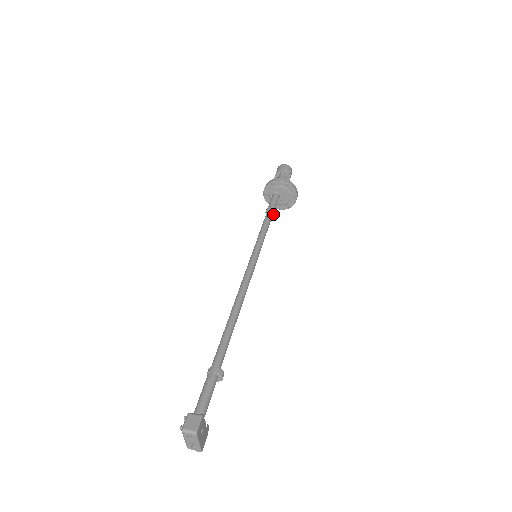
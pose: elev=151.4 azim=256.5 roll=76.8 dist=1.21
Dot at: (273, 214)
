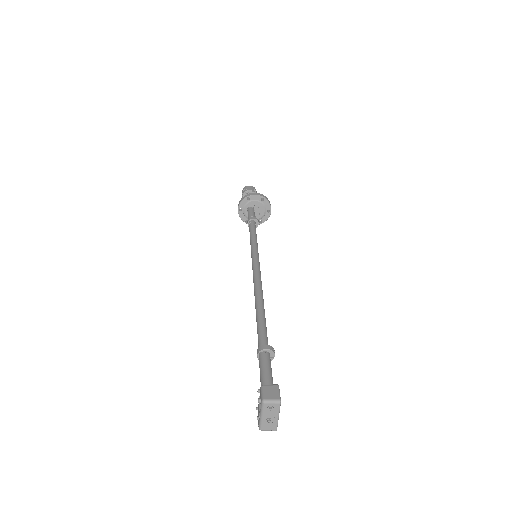
Dot at: (255, 224)
